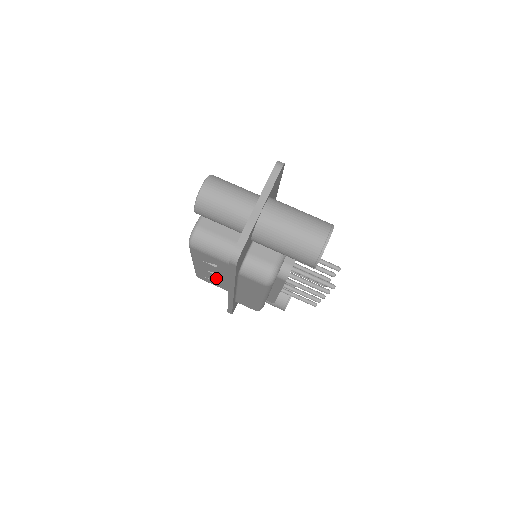
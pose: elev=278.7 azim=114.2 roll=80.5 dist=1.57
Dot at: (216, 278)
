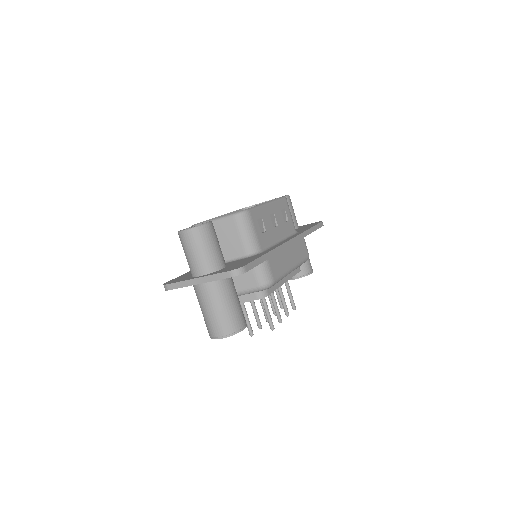
Dot at: occluded
